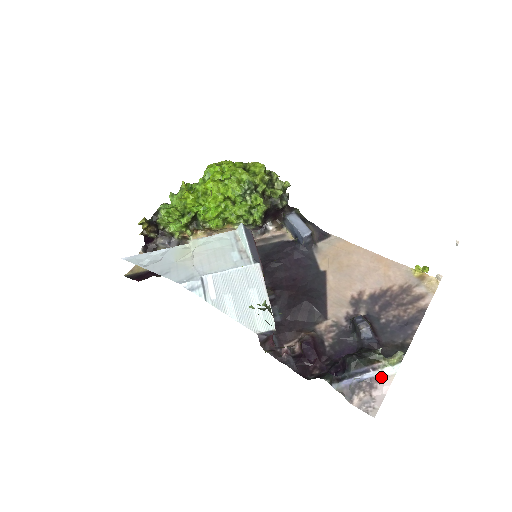
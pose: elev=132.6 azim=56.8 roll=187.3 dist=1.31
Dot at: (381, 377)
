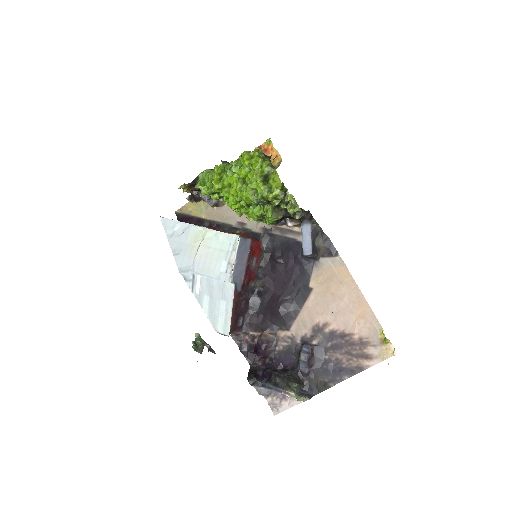
Dot at: occluded
